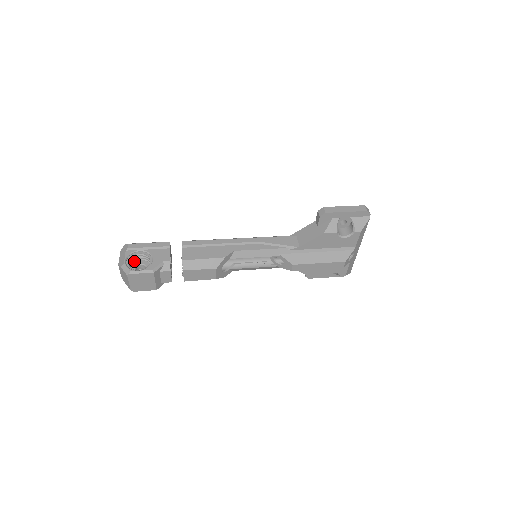
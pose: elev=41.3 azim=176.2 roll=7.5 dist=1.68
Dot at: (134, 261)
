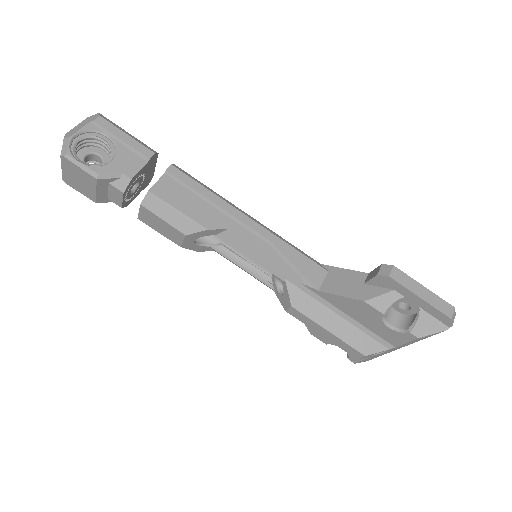
Dot at: (93, 144)
